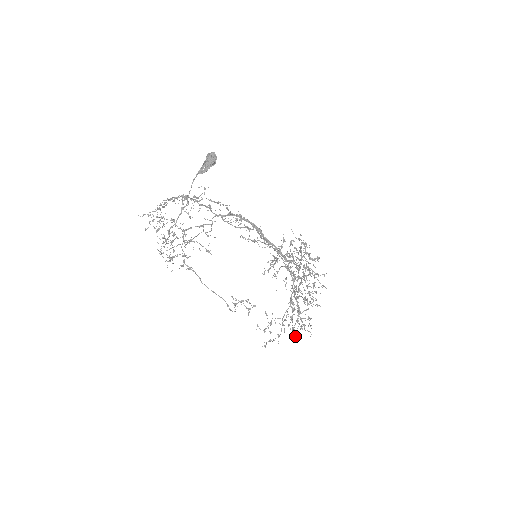
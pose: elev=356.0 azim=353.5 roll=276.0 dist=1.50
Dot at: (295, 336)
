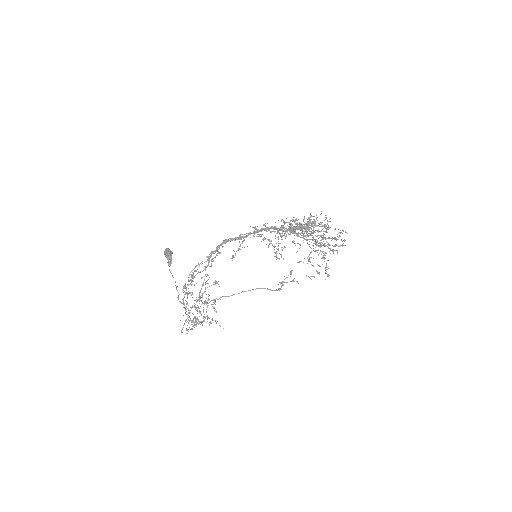
Dot at: occluded
